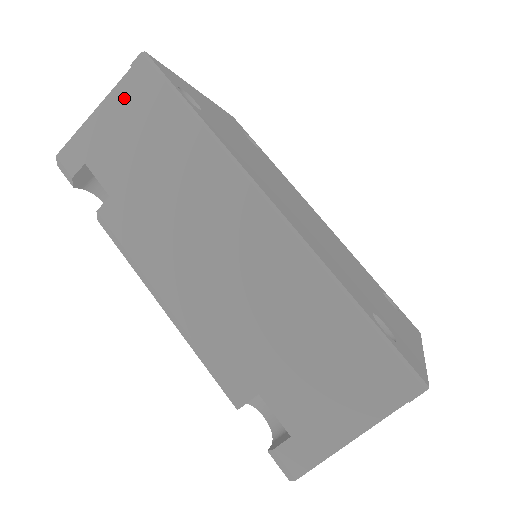
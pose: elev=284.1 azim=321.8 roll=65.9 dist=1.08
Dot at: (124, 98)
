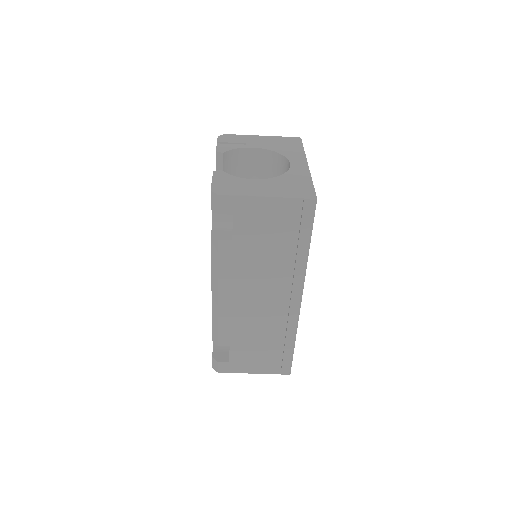
Dot at: (285, 208)
